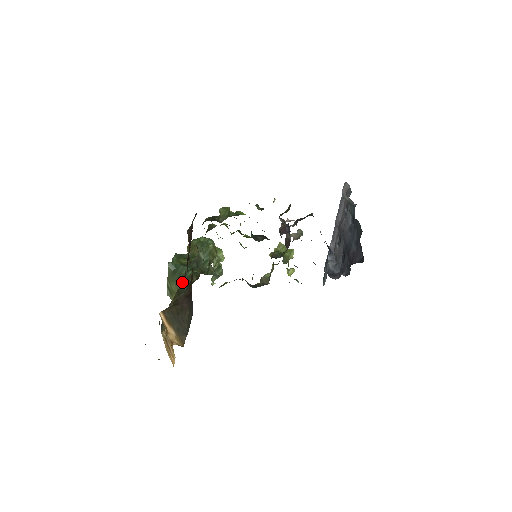
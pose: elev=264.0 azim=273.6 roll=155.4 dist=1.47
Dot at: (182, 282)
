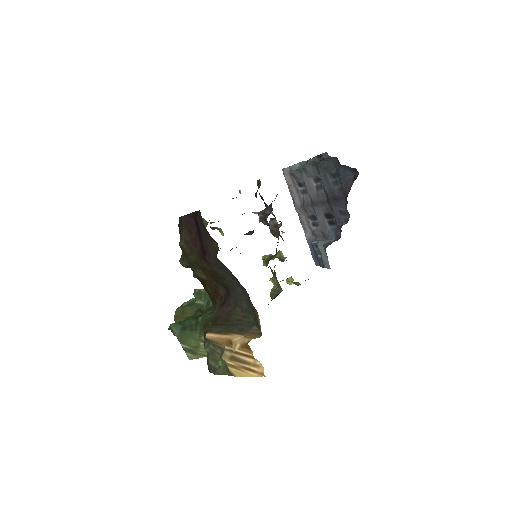
Dot at: (199, 330)
